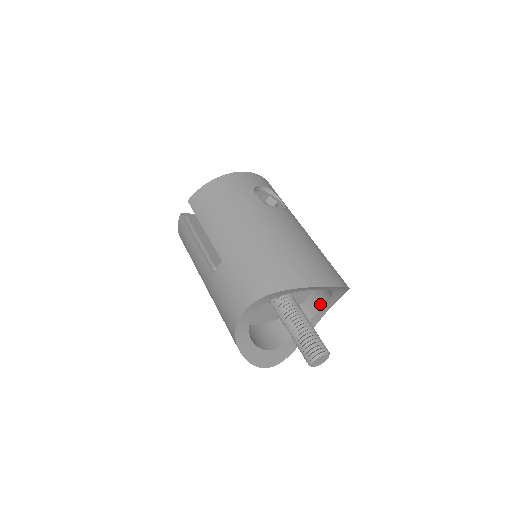
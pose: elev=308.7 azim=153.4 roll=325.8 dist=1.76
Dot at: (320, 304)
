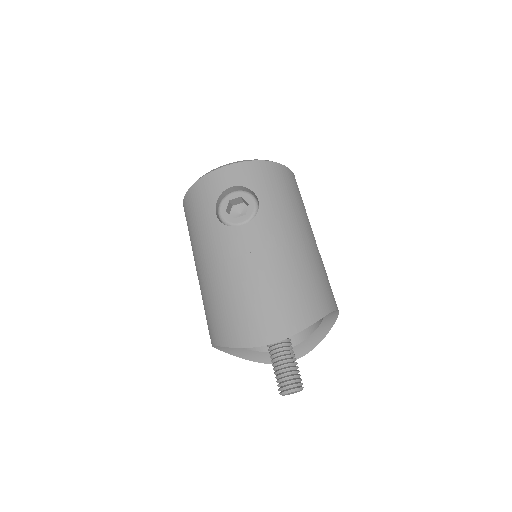
Dot at: occluded
